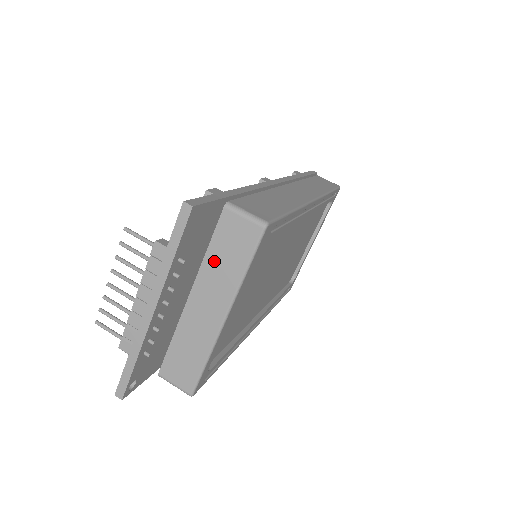
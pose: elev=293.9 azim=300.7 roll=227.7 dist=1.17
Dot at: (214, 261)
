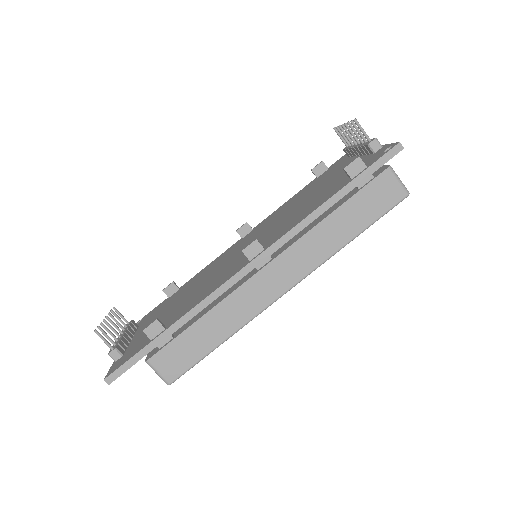
Dot at: occluded
